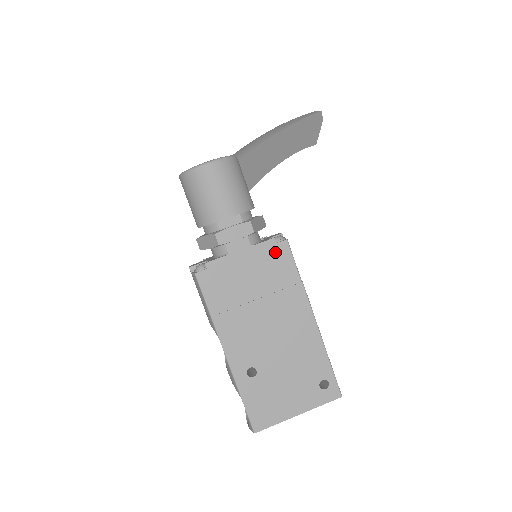
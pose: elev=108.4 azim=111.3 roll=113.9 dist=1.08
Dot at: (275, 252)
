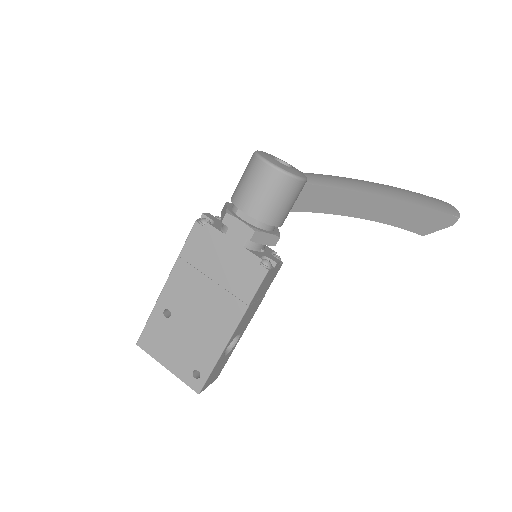
Dot at: (253, 268)
